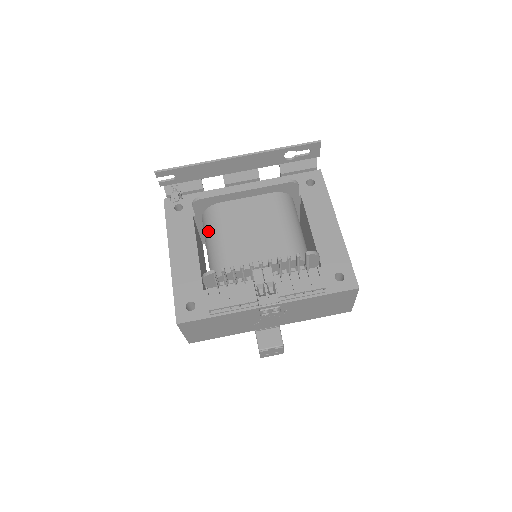
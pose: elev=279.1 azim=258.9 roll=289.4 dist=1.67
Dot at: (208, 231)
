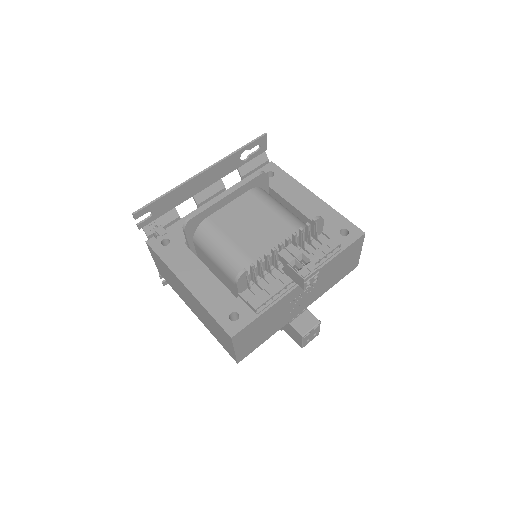
Dot at: (210, 246)
